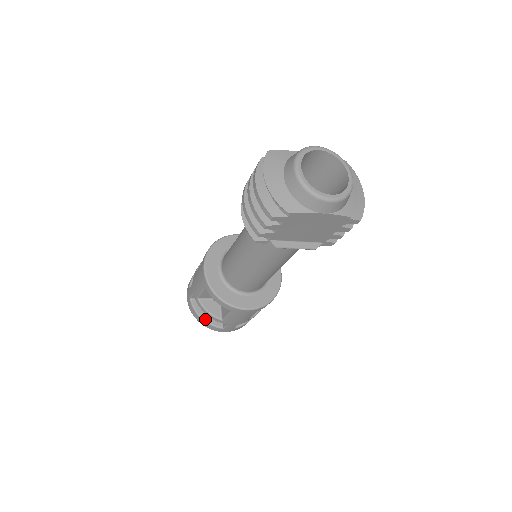
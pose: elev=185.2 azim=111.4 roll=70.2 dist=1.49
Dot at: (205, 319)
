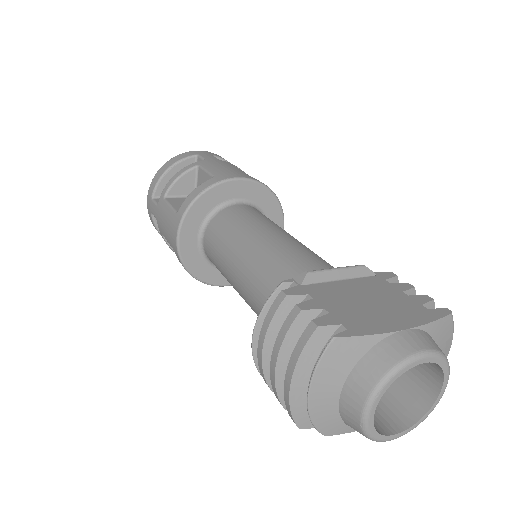
Dot at: occluded
